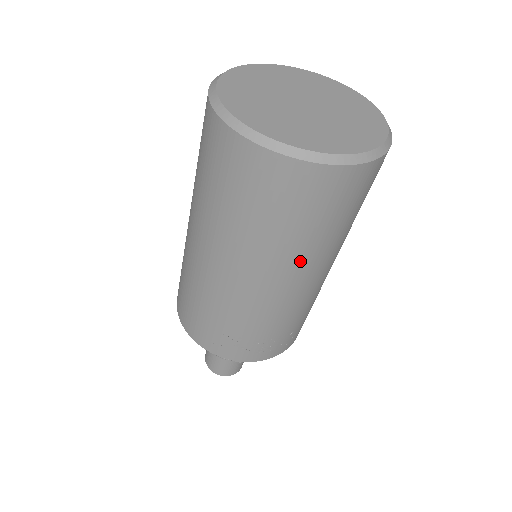
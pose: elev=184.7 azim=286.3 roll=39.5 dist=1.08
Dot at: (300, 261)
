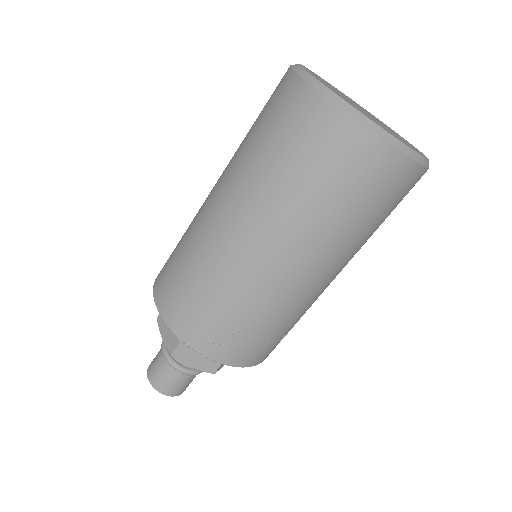
Dot at: (344, 253)
